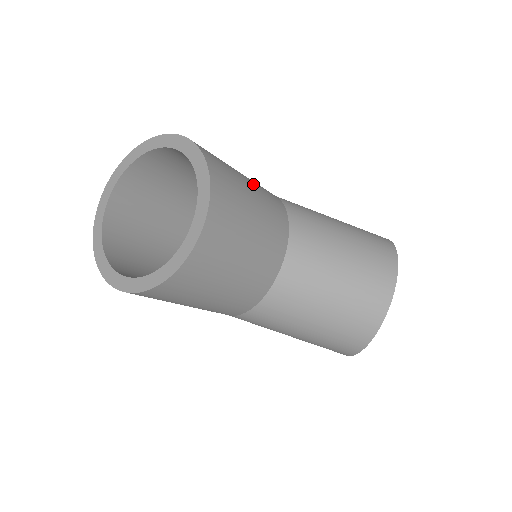
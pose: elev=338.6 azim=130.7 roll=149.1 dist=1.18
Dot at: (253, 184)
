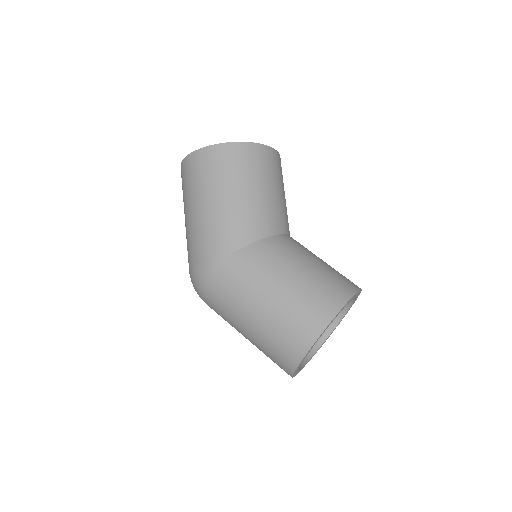
Dot at: occluded
